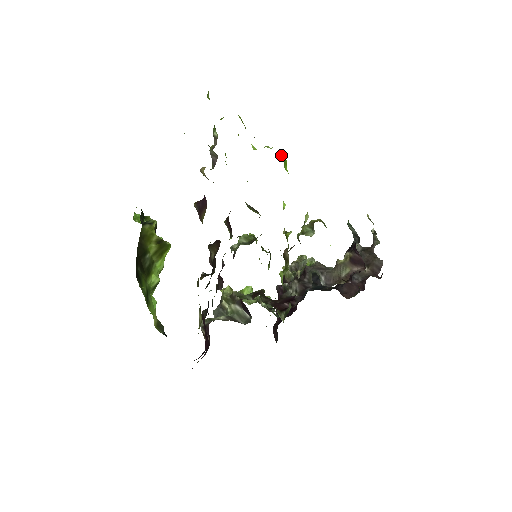
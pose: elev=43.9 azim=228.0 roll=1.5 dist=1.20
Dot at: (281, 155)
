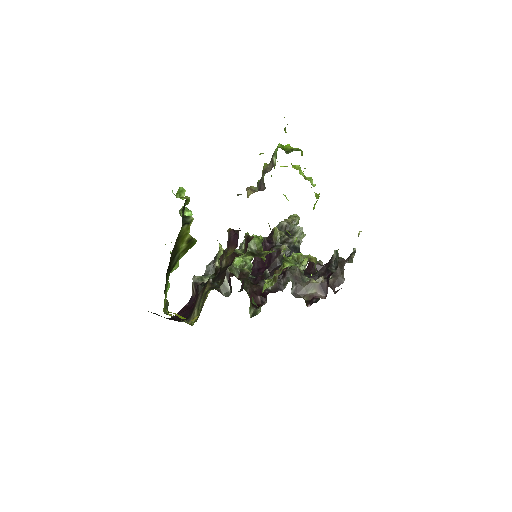
Dot at: (317, 195)
